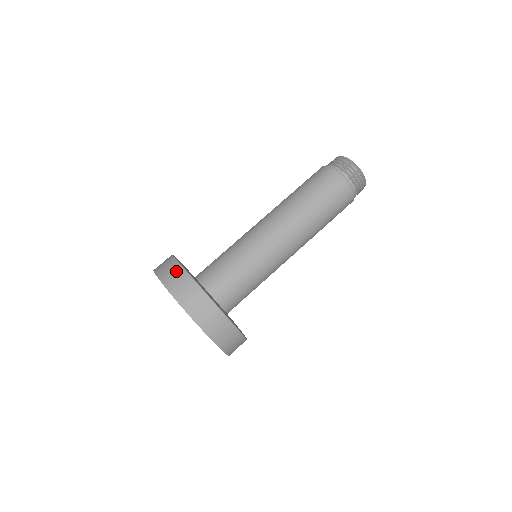
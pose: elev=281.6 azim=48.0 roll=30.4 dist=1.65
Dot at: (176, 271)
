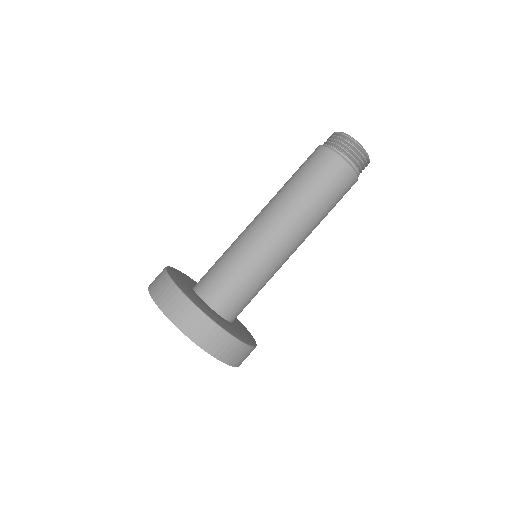
Dot at: (210, 330)
